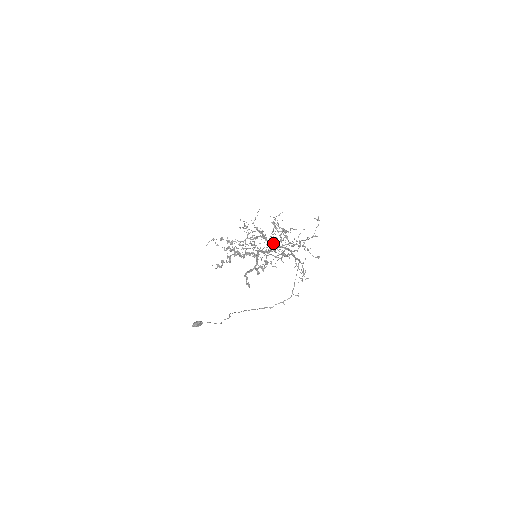
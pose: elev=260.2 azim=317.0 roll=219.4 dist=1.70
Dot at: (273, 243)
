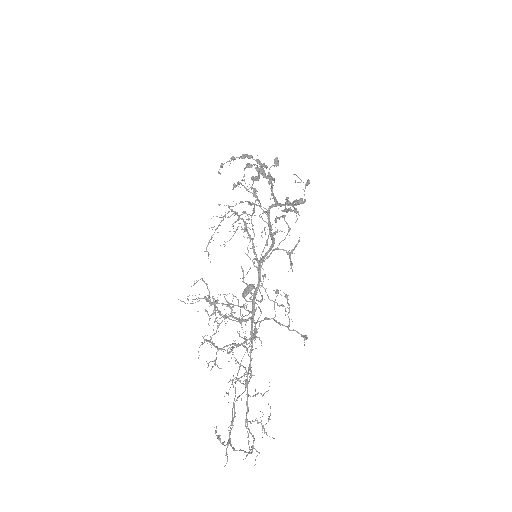
Dot at: (237, 319)
